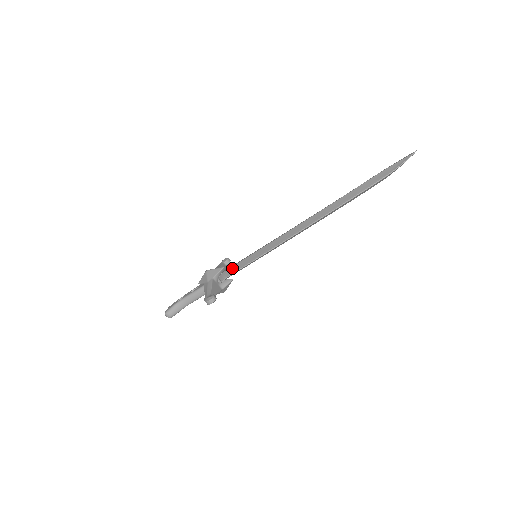
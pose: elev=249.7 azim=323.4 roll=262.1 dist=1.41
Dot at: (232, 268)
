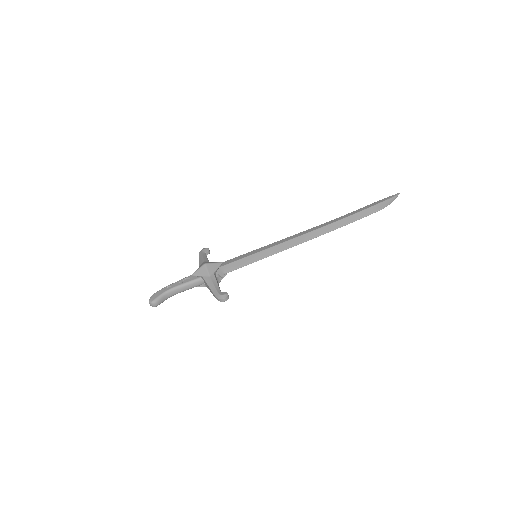
Dot at: (232, 264)
